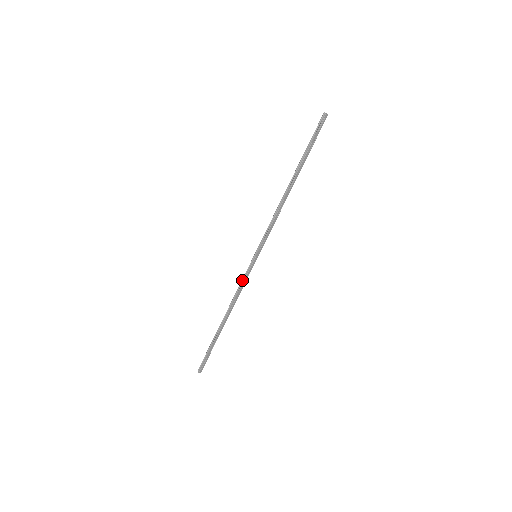
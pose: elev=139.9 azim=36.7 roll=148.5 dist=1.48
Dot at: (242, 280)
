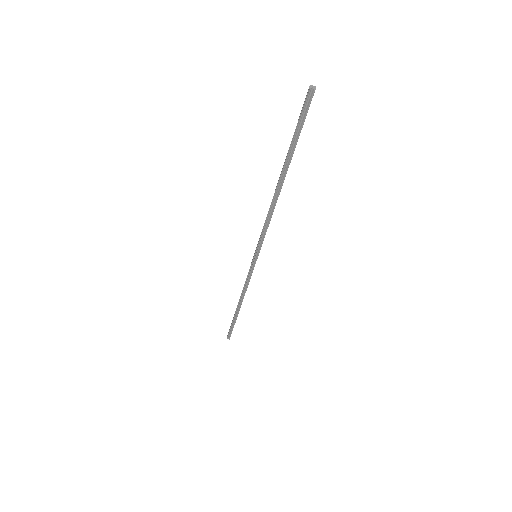
Dot at: (247, 278)
